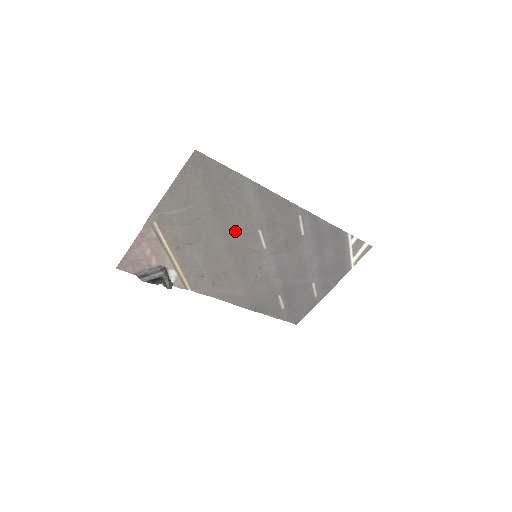
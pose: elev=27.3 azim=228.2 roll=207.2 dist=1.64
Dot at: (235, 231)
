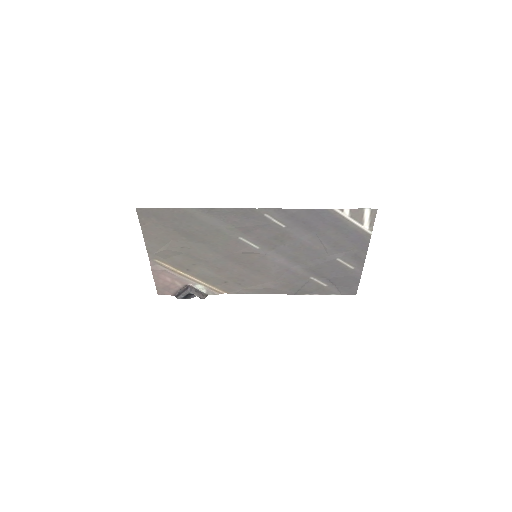
Dot at: (220, 245)
